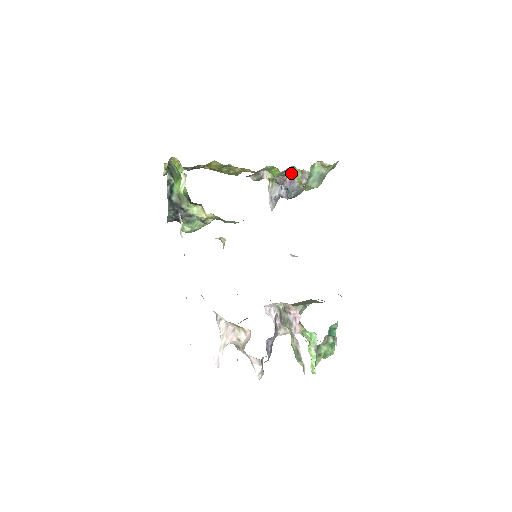
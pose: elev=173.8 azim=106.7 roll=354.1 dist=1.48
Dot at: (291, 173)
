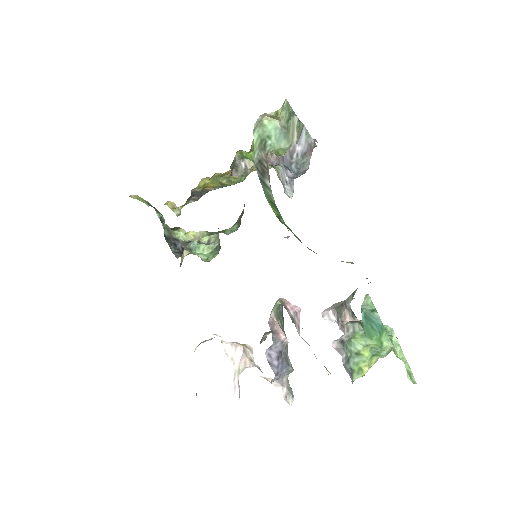
Dot at: occluded
